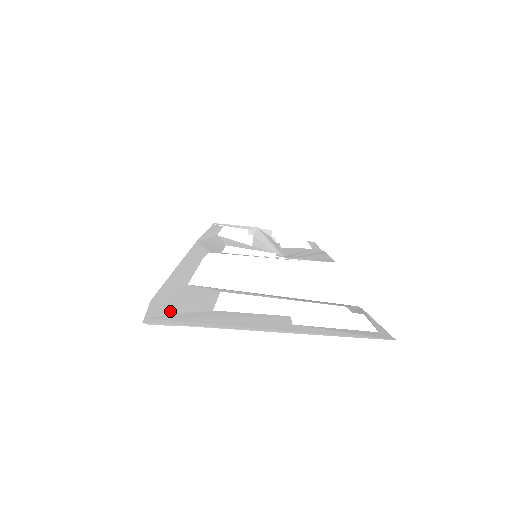
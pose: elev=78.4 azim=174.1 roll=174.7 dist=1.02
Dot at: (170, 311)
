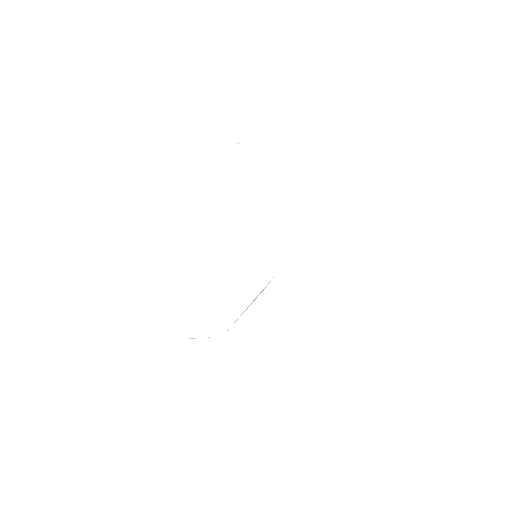
Dot at: occluded
